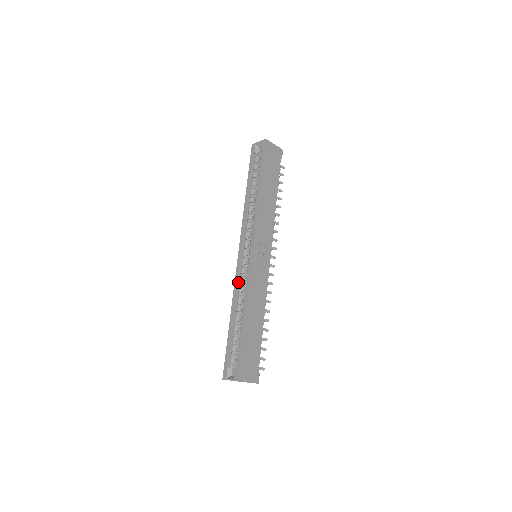
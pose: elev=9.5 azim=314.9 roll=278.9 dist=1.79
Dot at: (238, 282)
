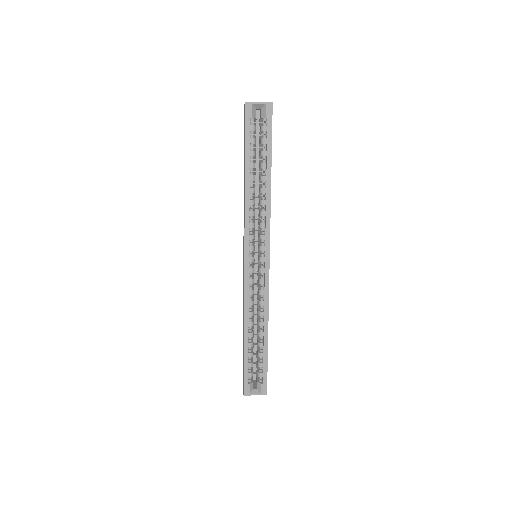
Dot at: (248, 294)
